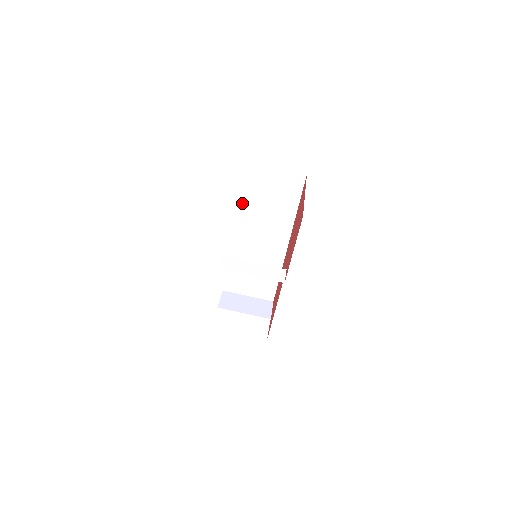
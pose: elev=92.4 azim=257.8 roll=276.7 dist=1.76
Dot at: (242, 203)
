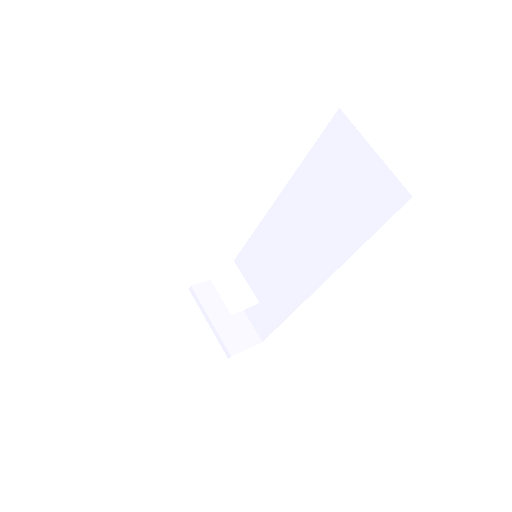
Dot at: (303, 176)
